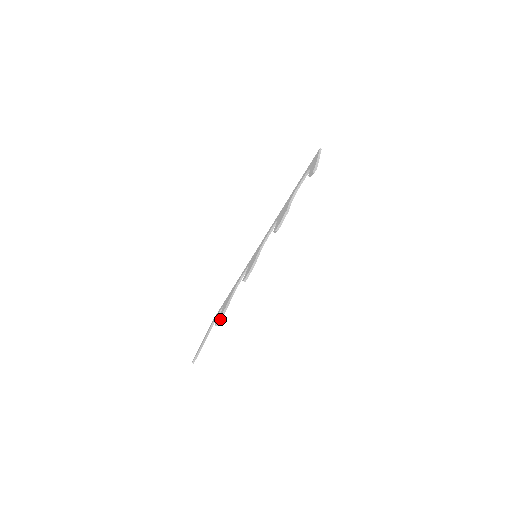
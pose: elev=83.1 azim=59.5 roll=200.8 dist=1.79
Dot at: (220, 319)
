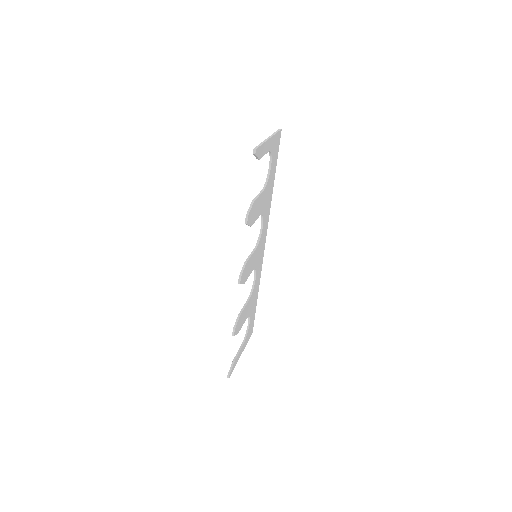
Dot at: (234, 328)
